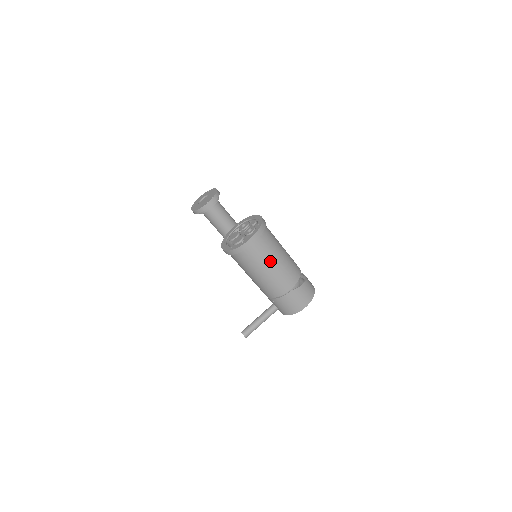
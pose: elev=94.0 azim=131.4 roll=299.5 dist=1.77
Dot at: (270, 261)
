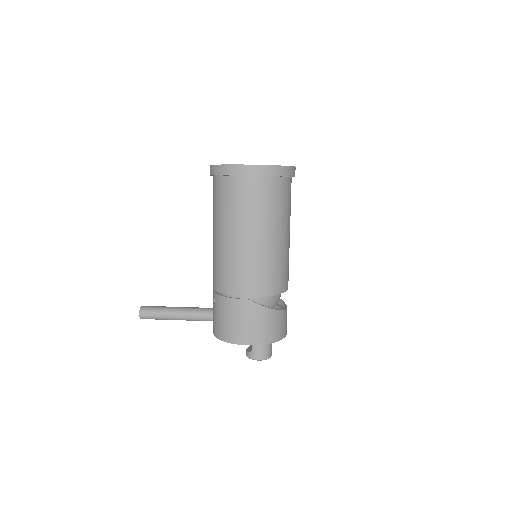
Dot at: (253, 226)
